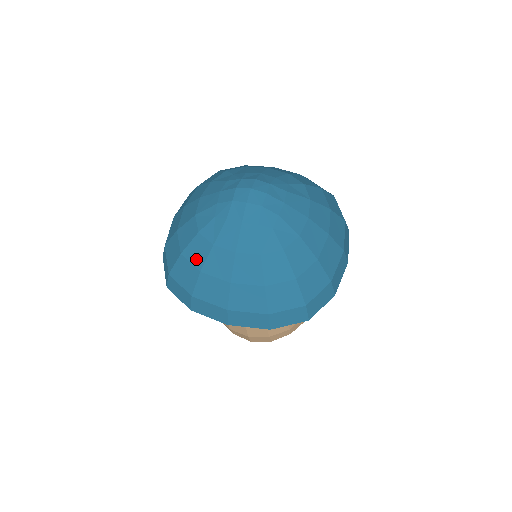
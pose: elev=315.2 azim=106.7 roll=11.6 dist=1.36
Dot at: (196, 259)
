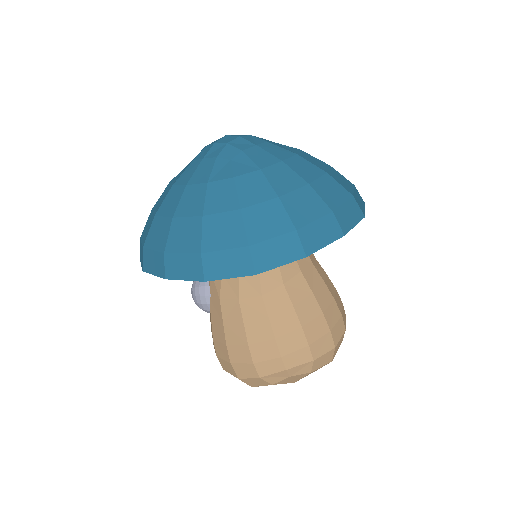
Dot at: (157, 206)
